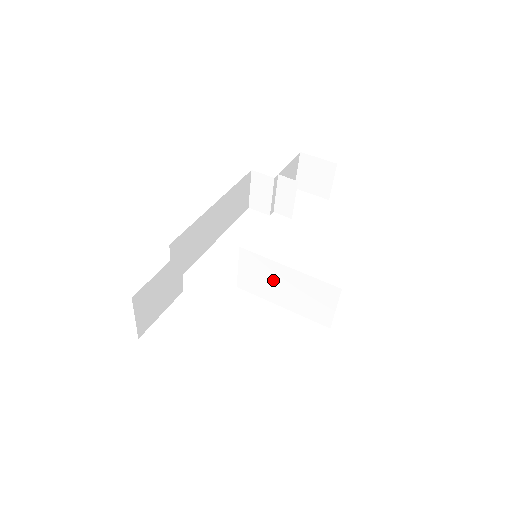
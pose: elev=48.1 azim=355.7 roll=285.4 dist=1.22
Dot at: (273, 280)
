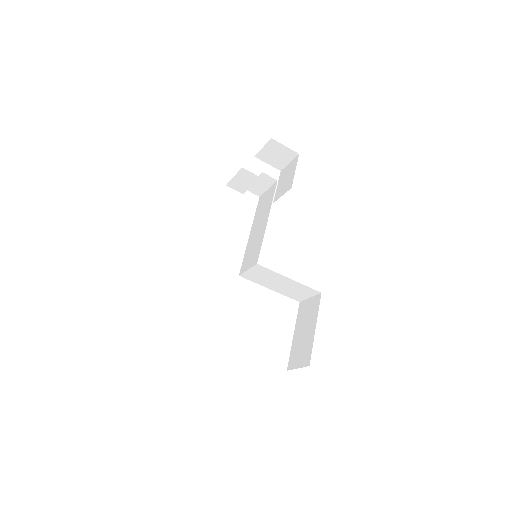
Dot at: (273, 280)
